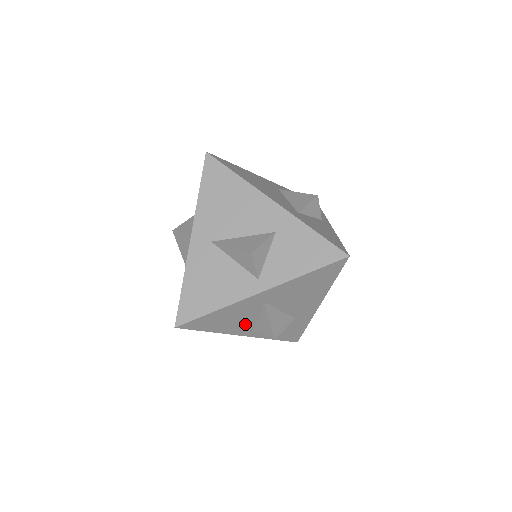
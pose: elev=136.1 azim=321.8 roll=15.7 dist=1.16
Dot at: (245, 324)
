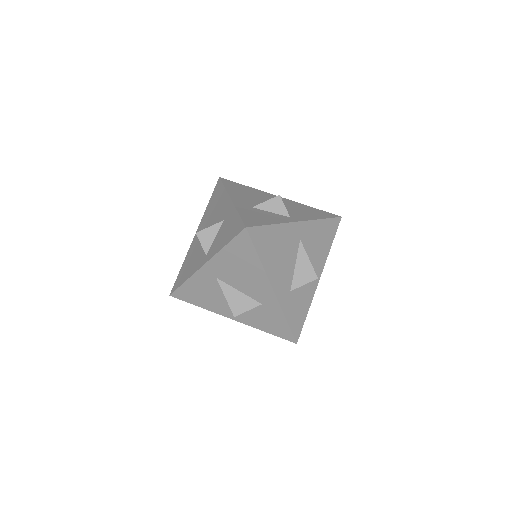
Dot at: occluded
